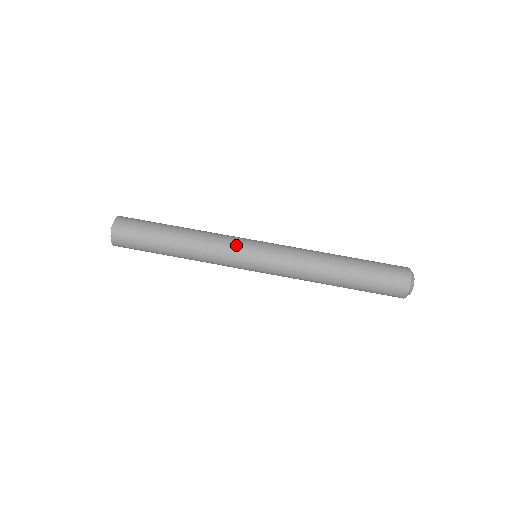
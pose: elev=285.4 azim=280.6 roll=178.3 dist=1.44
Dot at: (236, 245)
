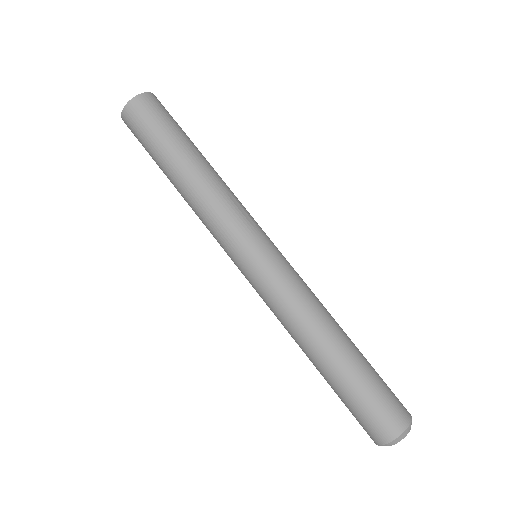
Dot at: (254, 220)
